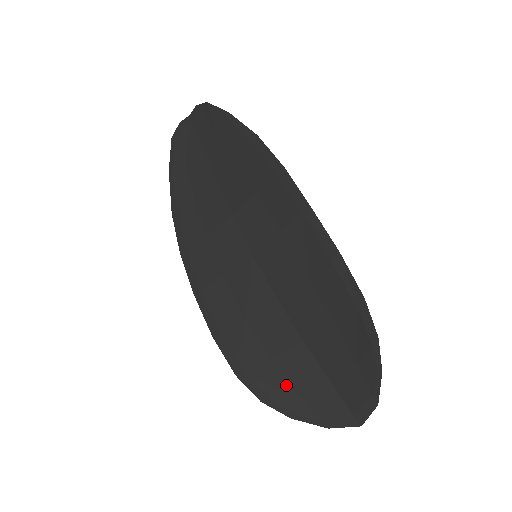
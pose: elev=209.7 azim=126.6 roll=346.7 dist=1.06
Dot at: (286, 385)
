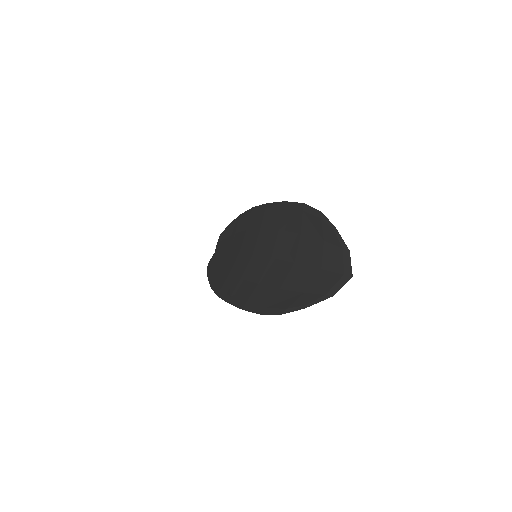
Dot at: (294, 294)
